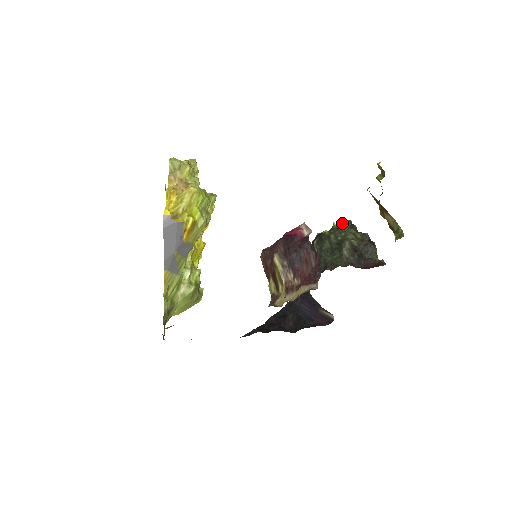
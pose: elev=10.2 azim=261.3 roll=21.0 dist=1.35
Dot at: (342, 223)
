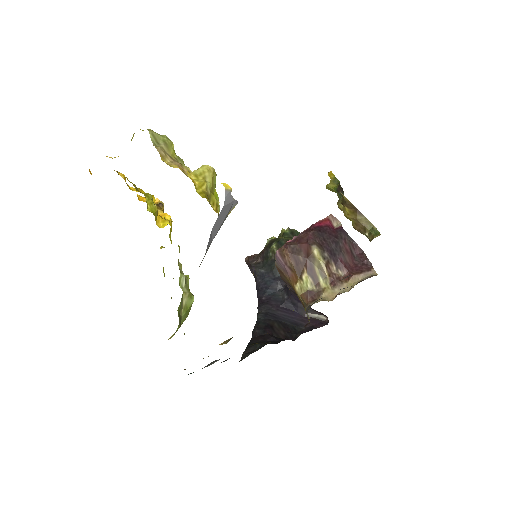
Dot at: (293, 229)
